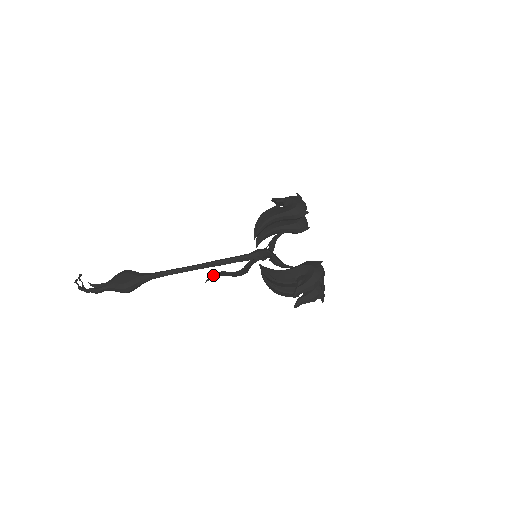
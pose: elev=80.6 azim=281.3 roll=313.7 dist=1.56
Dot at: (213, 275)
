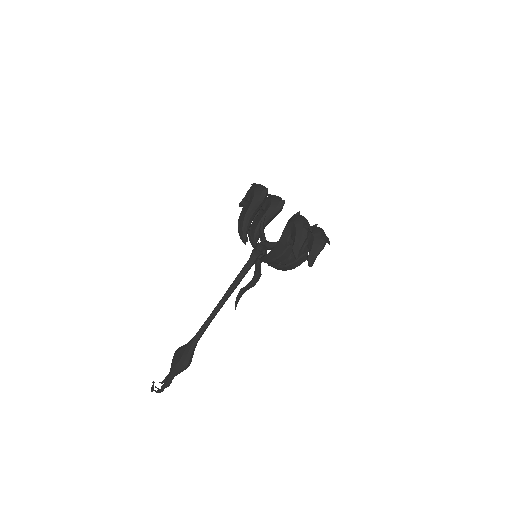
Dot at: (236, 299)
